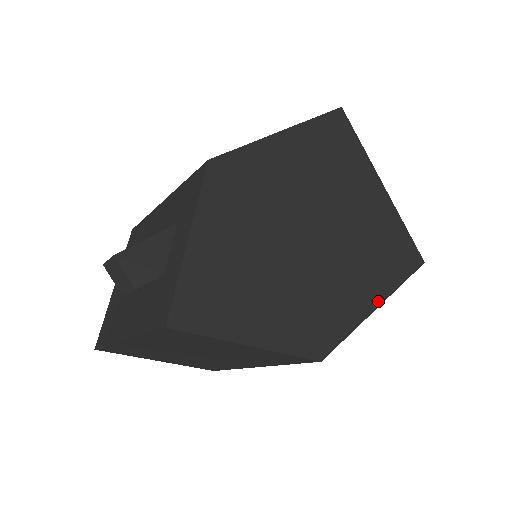
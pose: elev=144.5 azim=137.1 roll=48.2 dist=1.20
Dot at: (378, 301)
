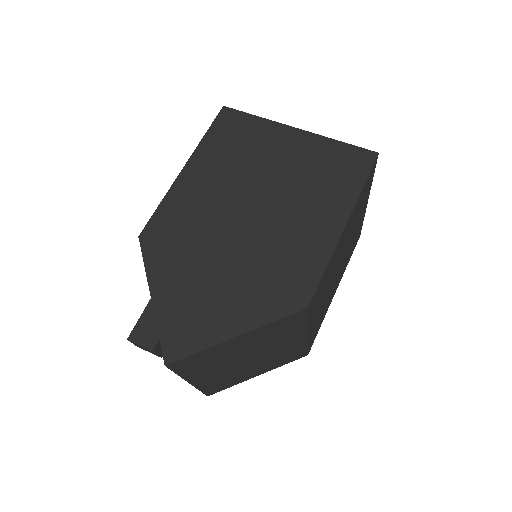
Dot at: (342, 222)
